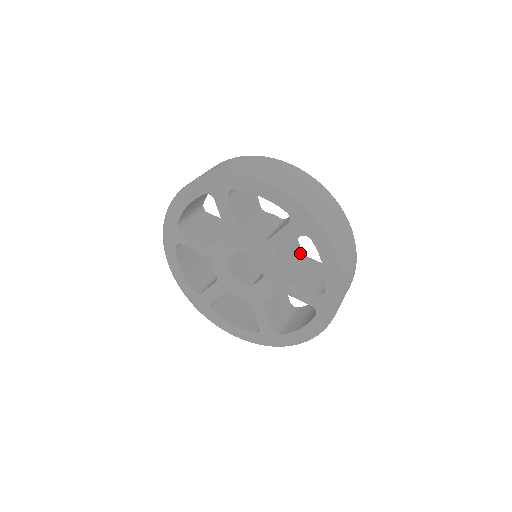
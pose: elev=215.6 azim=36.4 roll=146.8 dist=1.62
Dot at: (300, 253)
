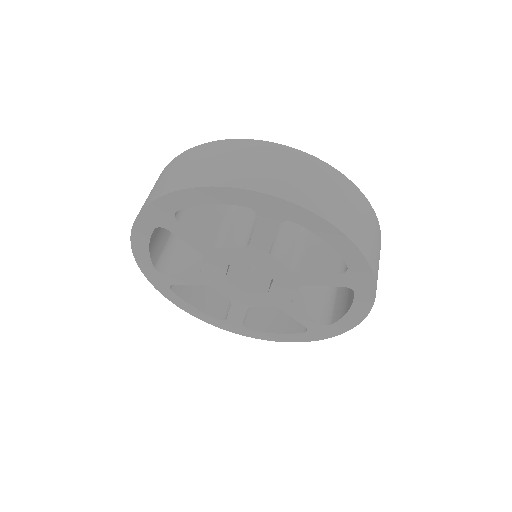
Dot at: occluded
